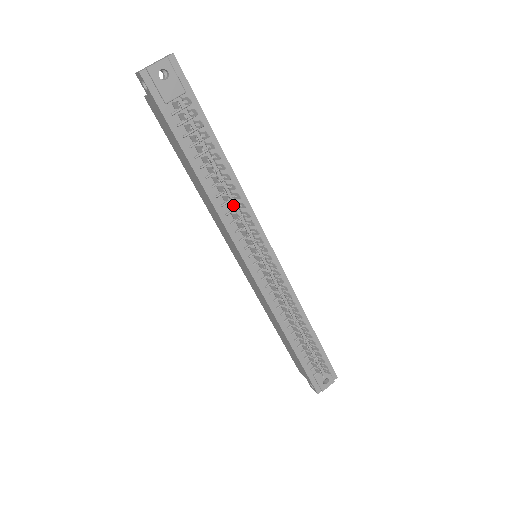
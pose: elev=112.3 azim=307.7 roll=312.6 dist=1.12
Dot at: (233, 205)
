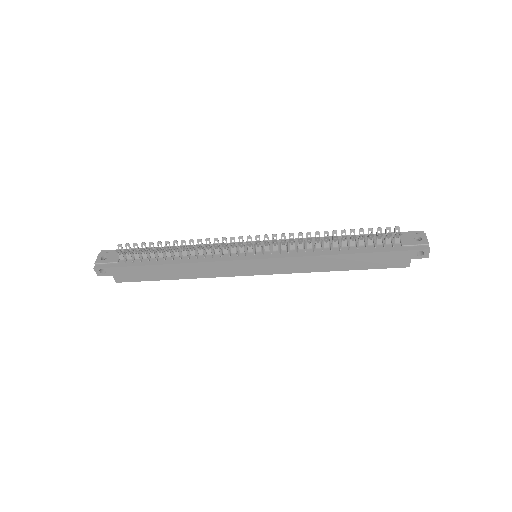
Dot at: occluded
